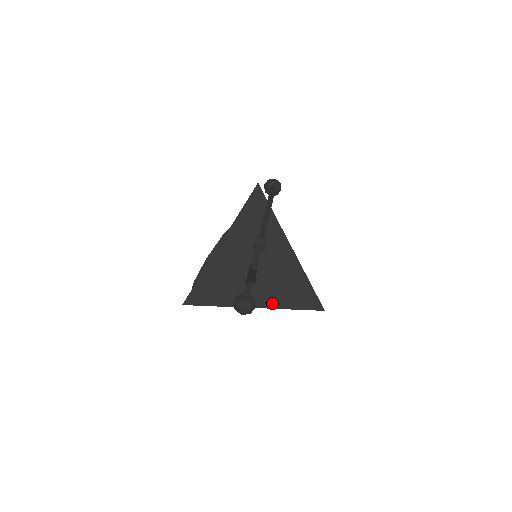
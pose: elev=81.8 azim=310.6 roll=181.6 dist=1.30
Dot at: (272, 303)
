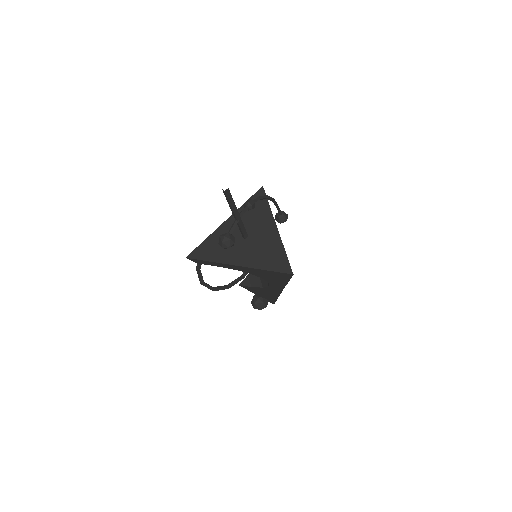
Dot at: (253, 264)
